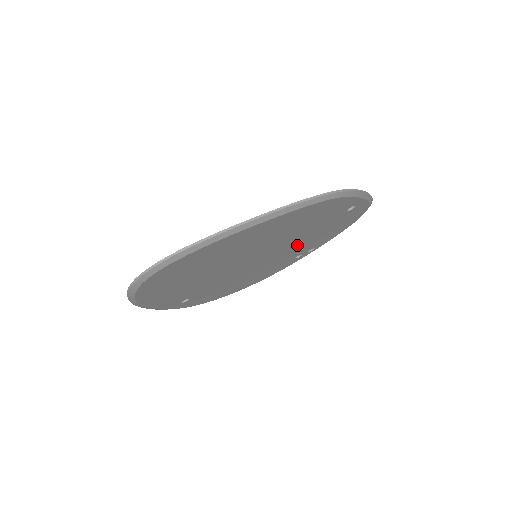
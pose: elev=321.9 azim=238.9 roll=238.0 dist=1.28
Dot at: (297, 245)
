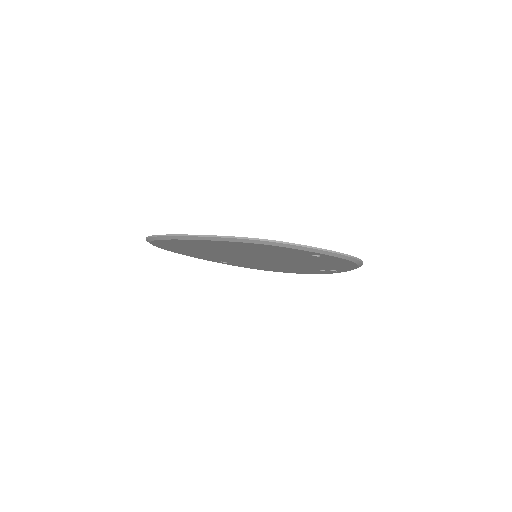
Dot at: (296, 262)
